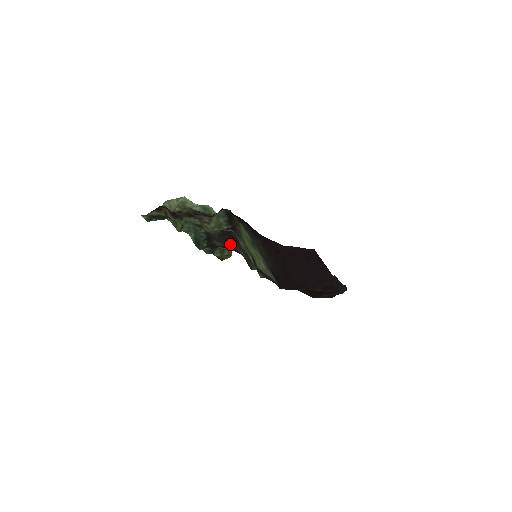
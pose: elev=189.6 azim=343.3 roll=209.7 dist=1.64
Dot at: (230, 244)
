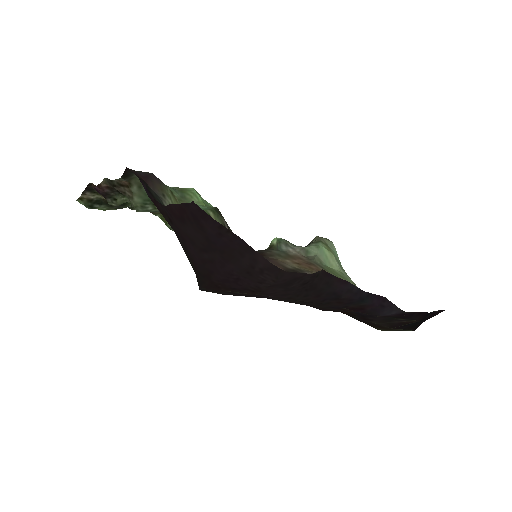
Dot at: occluded
